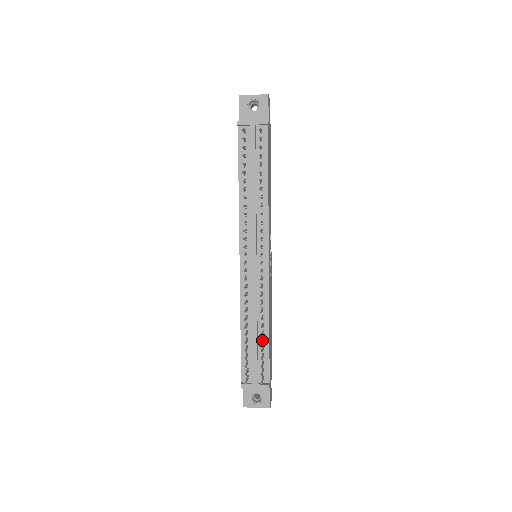
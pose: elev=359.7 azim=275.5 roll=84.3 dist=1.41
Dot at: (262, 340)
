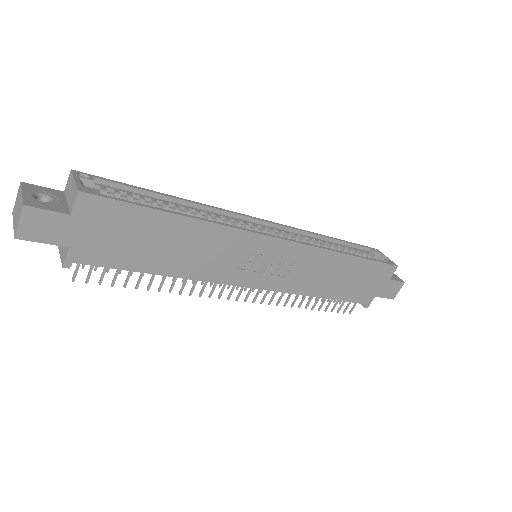
Dot at: (324, 299)
